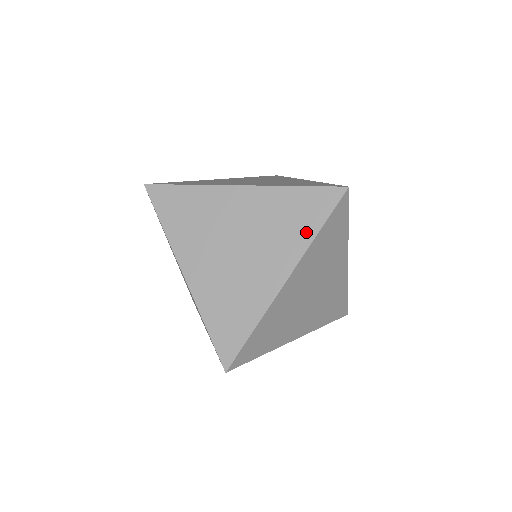
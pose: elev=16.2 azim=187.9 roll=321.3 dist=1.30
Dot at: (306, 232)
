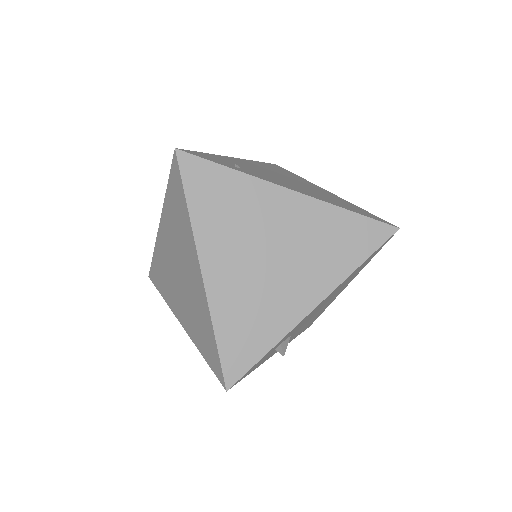
Dot at: (199, 343)
